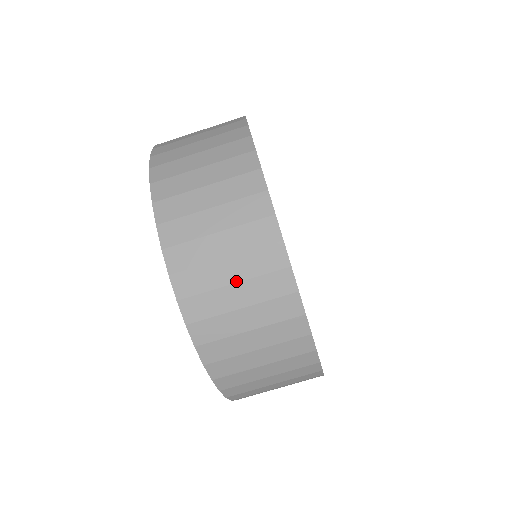
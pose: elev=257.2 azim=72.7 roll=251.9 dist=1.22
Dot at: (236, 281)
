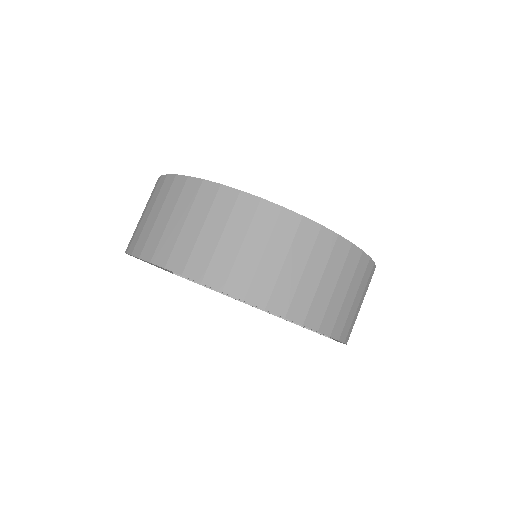
Dot at: (263, 250)
